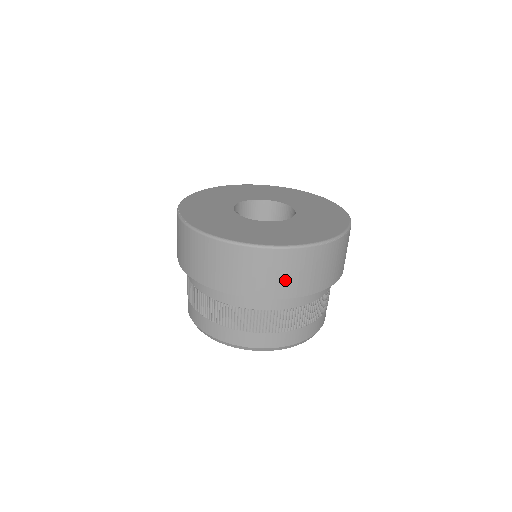
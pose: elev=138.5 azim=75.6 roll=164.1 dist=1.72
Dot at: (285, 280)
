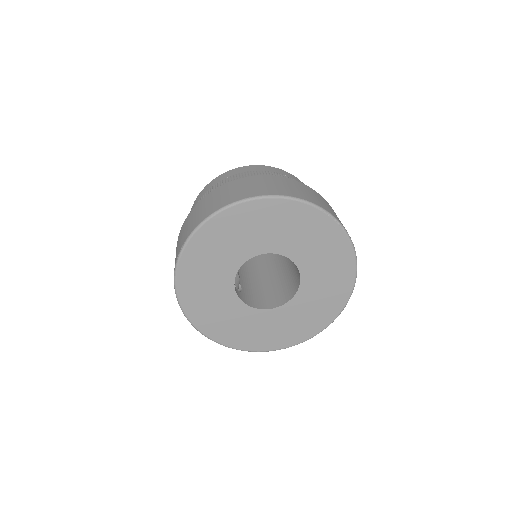
Dot at: occluded
